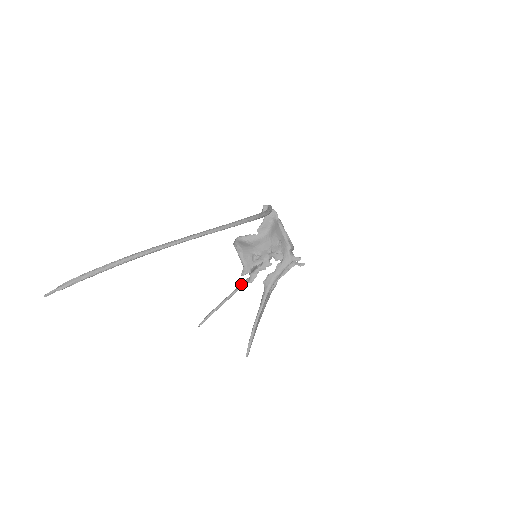
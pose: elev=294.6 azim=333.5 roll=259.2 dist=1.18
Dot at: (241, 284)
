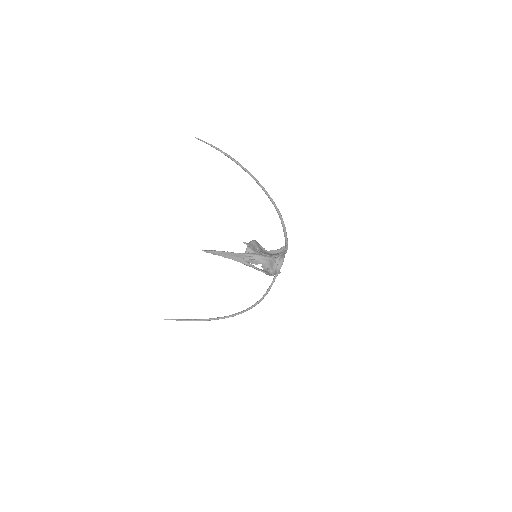
Dot at: occluded
